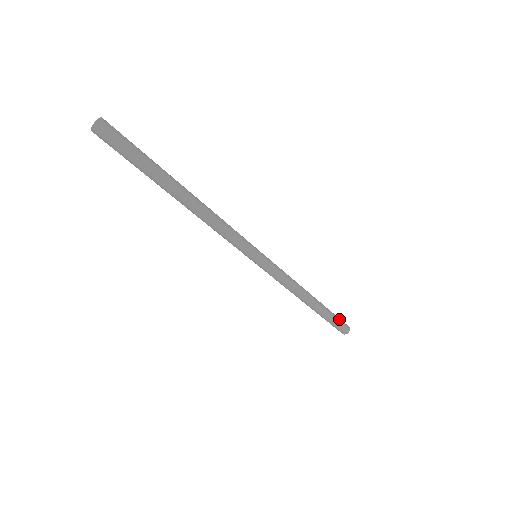
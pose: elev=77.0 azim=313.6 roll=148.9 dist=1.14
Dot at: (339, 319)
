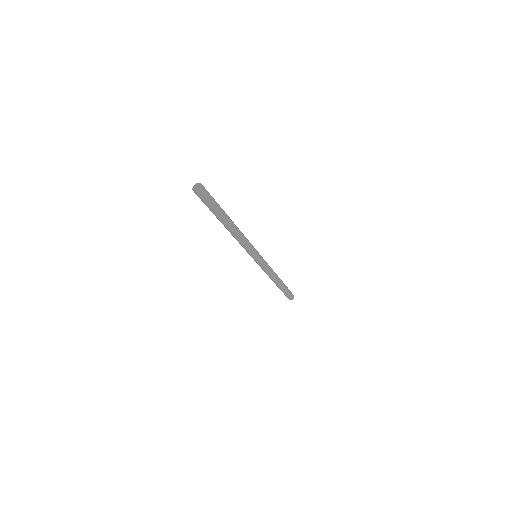
Dot at: (290, 291)
